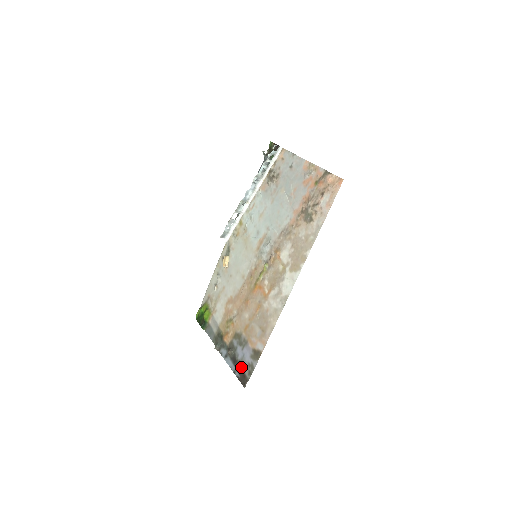
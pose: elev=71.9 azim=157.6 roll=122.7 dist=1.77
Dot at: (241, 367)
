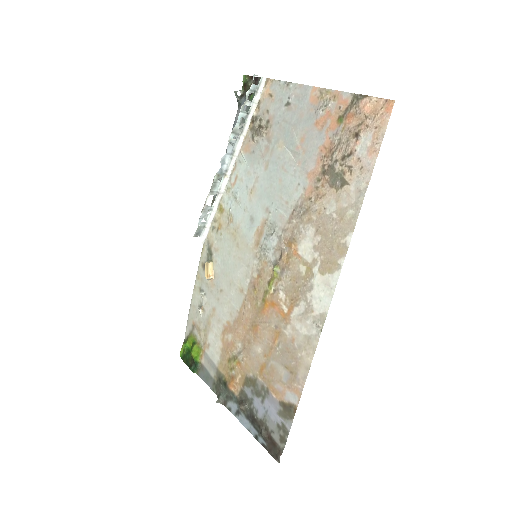
Dot at: (266, 430)
